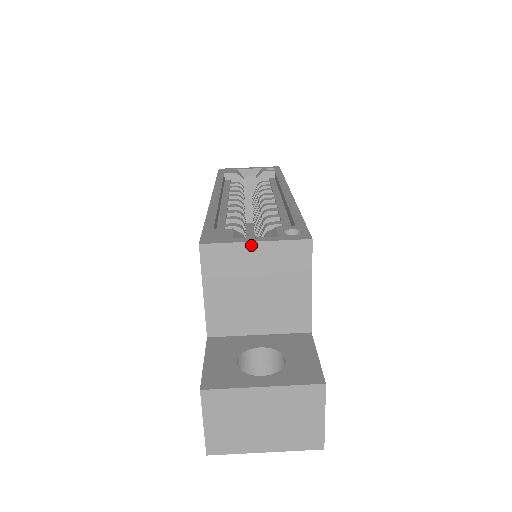
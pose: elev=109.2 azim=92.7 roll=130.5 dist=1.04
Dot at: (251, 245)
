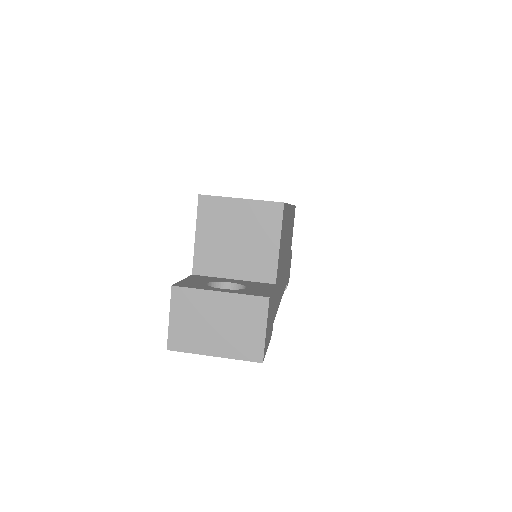
Dot at: (237, 201)
